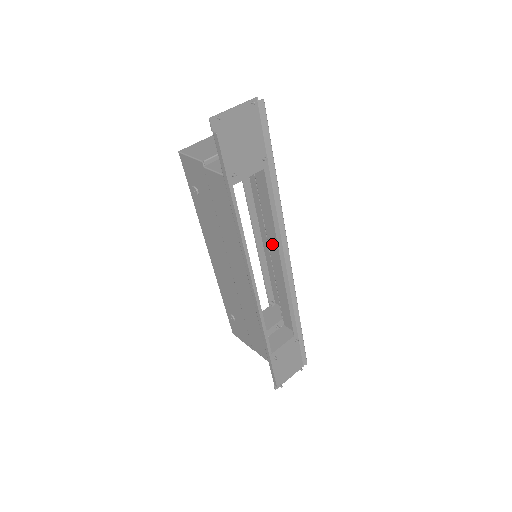
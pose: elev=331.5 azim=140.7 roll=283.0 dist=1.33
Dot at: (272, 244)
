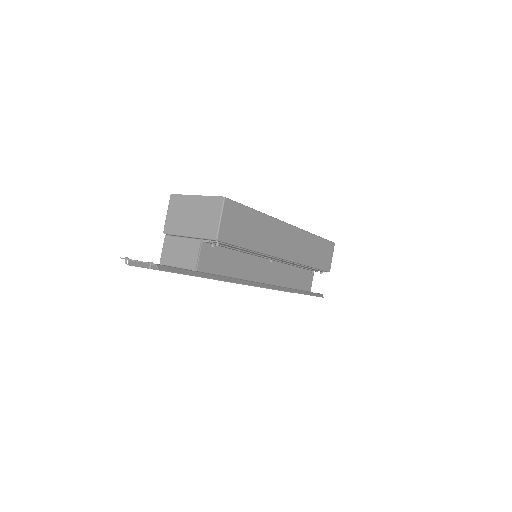
Dot at: (263, 264)
